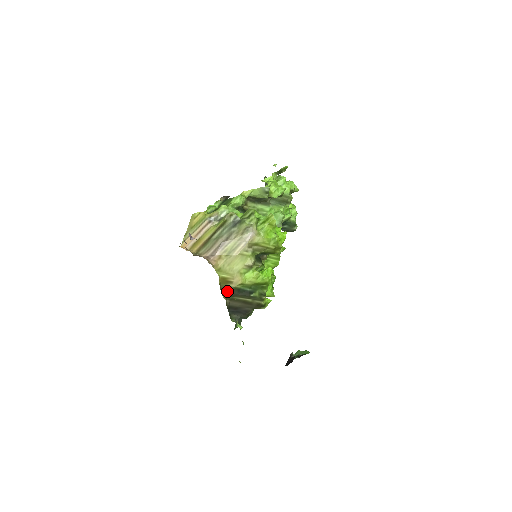
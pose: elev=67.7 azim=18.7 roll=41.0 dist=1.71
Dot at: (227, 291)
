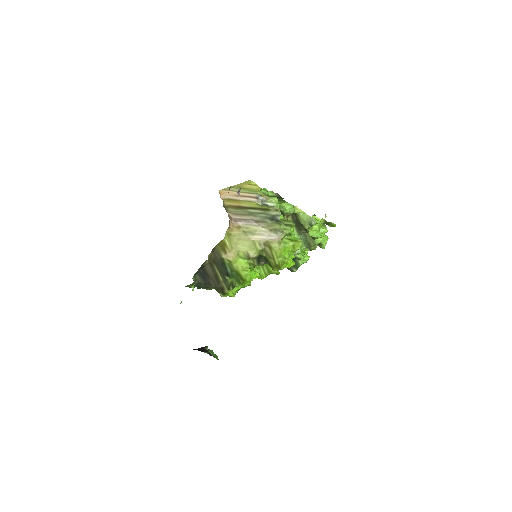
Dot at: (216, 255)
